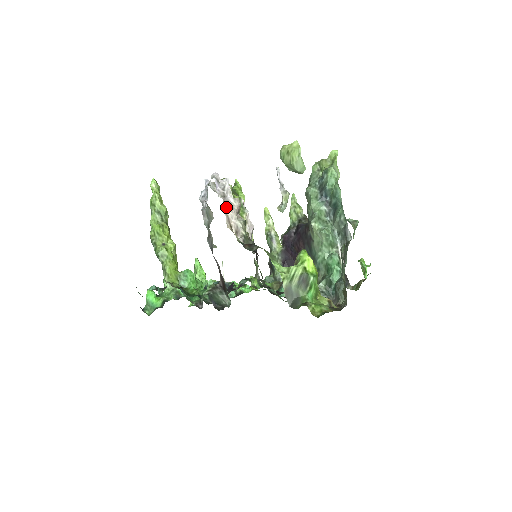
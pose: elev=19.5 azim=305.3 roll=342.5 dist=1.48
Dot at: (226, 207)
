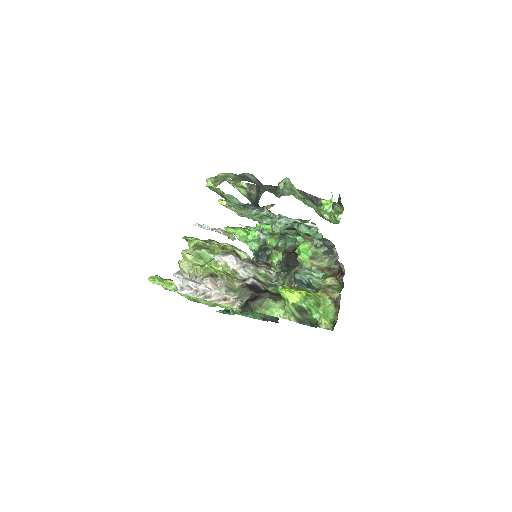
Dot at: (207, 298)
